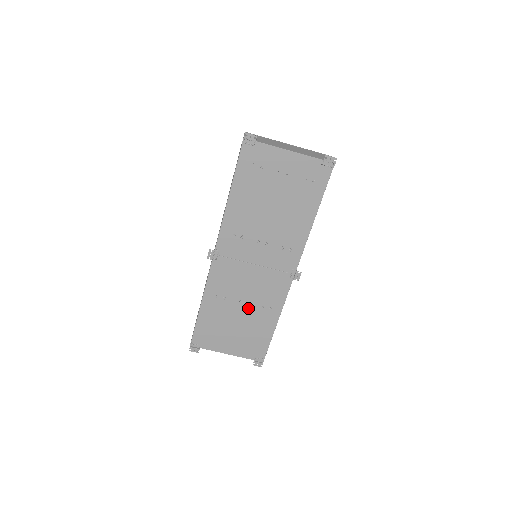
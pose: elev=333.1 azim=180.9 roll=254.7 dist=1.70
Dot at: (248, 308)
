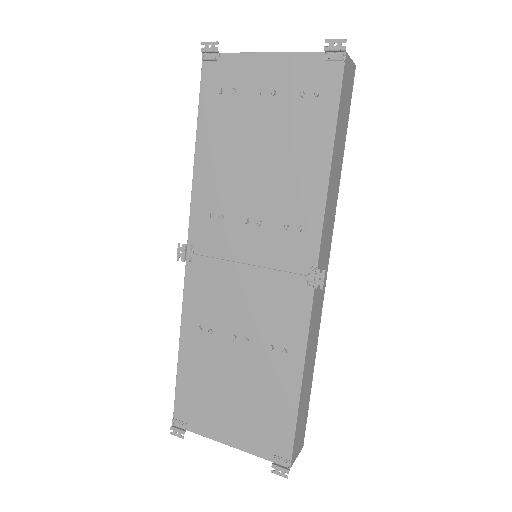
Dot at: (249, 351)
